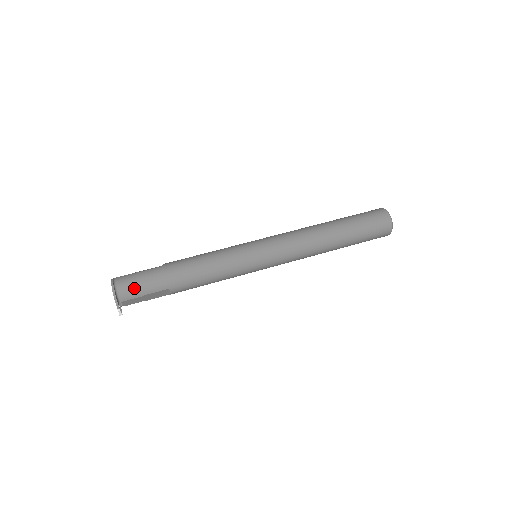
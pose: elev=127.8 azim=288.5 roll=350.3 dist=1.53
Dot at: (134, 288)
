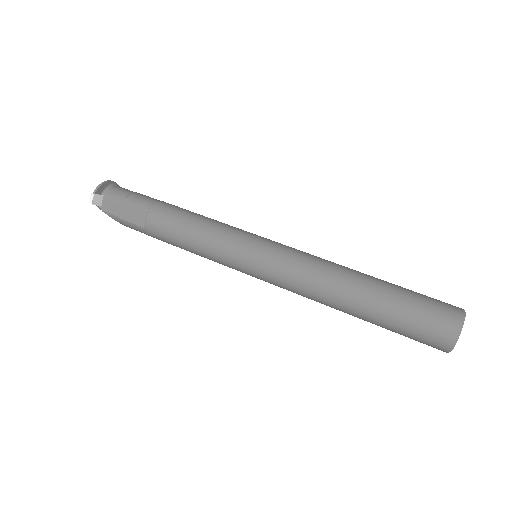
Dot at: (124, 193)
